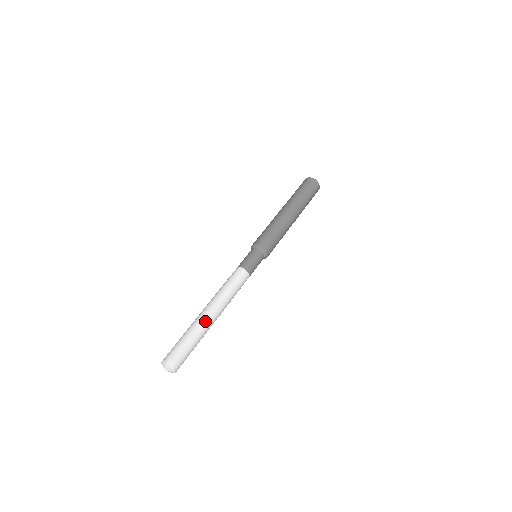
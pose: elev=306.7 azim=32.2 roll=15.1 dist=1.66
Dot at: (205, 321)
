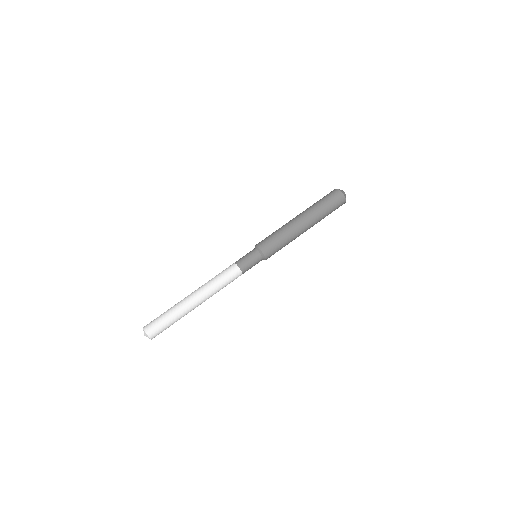
Dot at: (188, 305)
